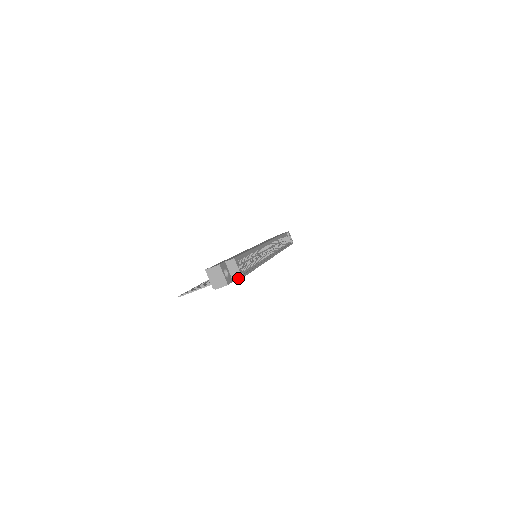
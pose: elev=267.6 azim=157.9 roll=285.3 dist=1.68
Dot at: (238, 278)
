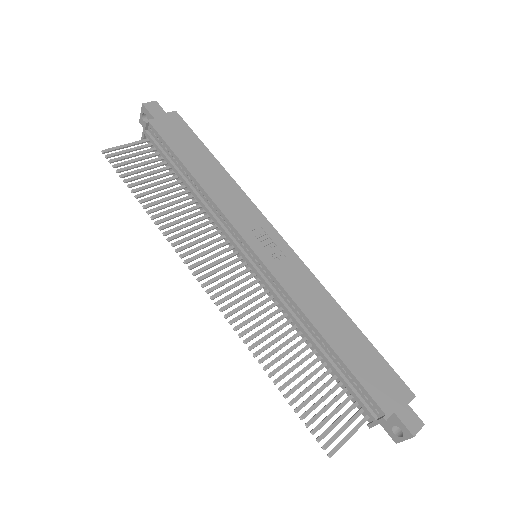
Dot at: occluded
